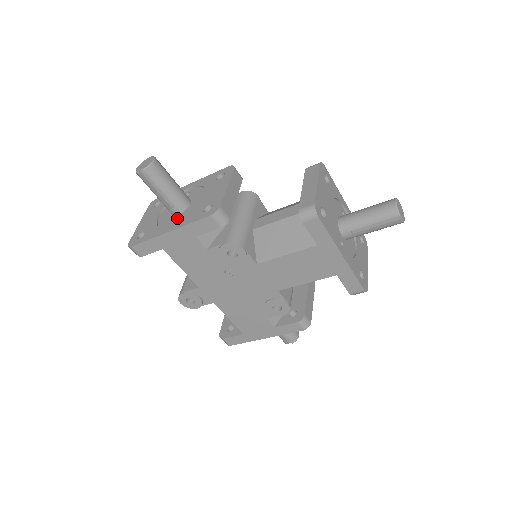
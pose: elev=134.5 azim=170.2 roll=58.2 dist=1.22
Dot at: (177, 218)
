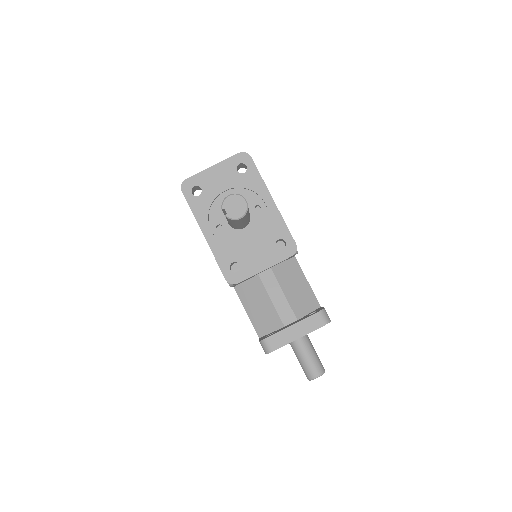
Dot at: (223, 227)
